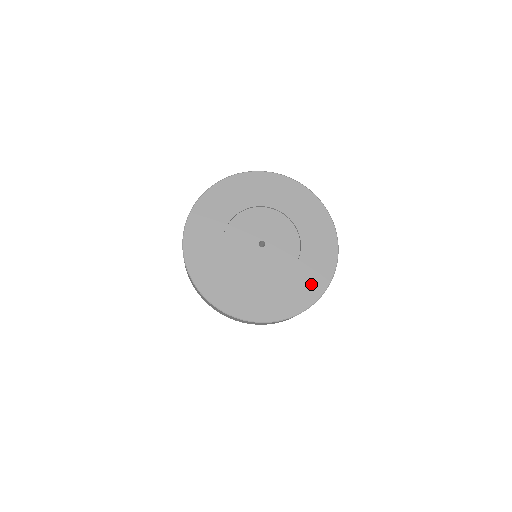
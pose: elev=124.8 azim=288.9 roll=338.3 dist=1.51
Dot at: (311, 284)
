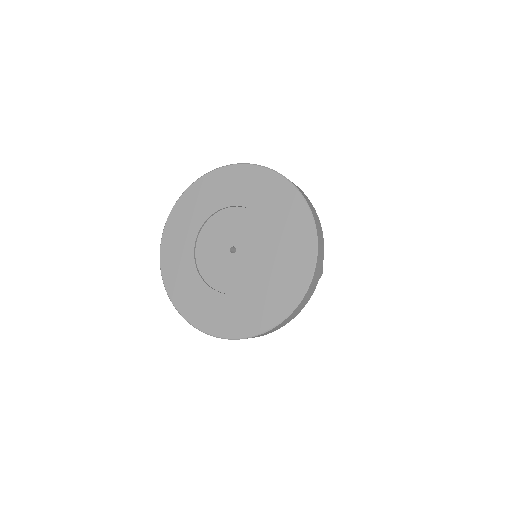
Dot at: (295, 271)
